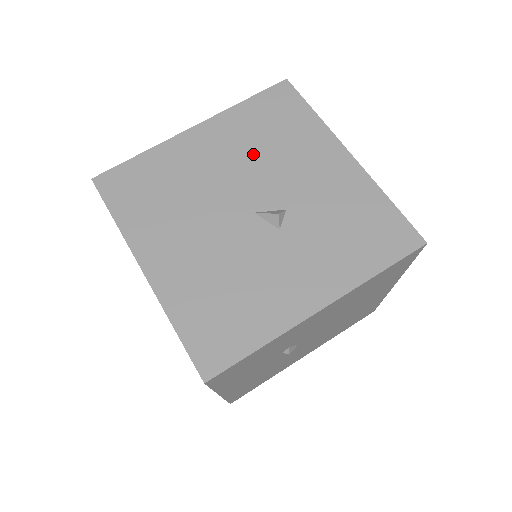
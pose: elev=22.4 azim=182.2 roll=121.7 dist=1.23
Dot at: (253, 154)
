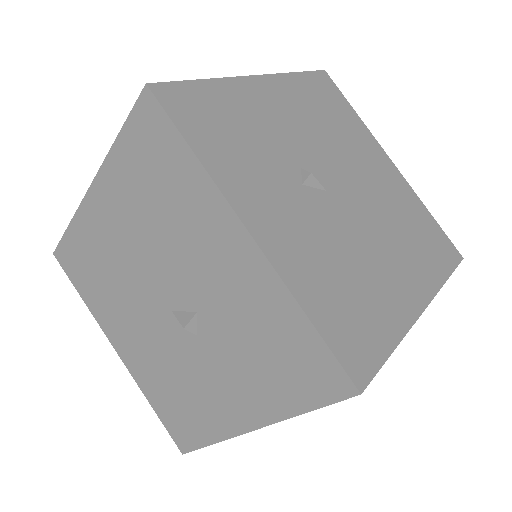
Dot at: (149, 230)
